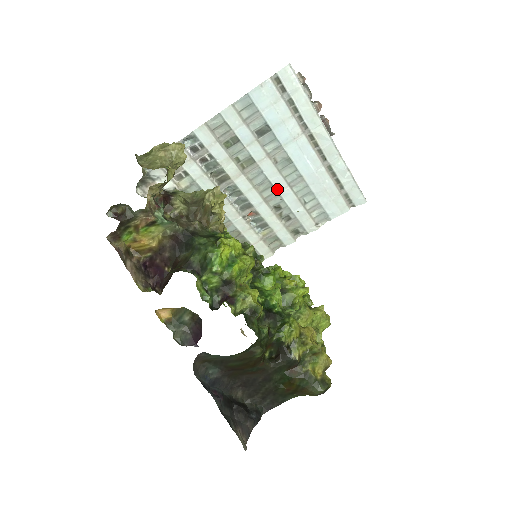
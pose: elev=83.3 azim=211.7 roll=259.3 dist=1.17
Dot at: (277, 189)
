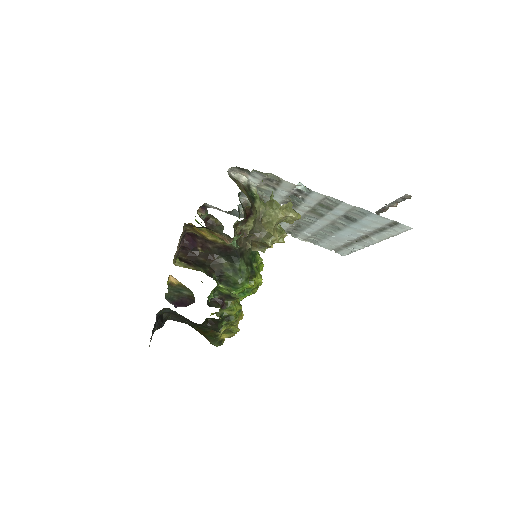
Dot at: (312, 225)
